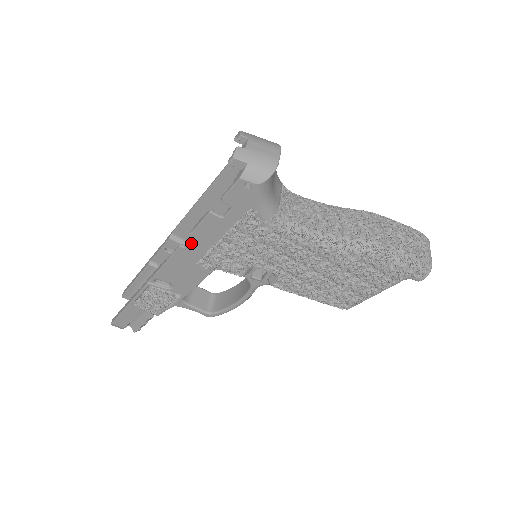
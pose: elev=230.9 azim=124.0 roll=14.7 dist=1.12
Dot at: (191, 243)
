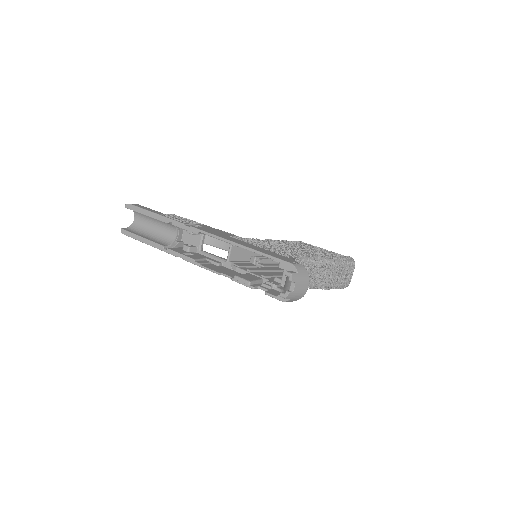
Dot at: (228, 277)
